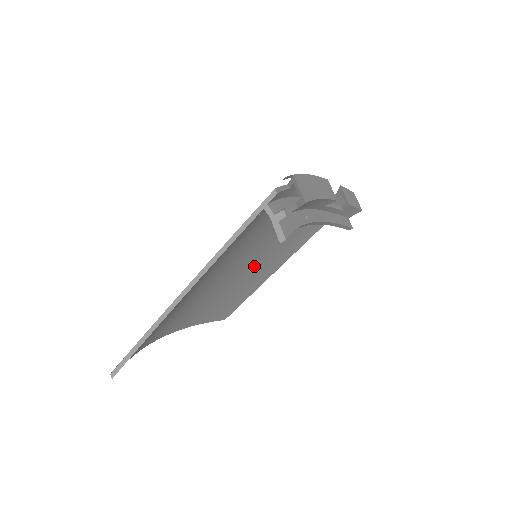
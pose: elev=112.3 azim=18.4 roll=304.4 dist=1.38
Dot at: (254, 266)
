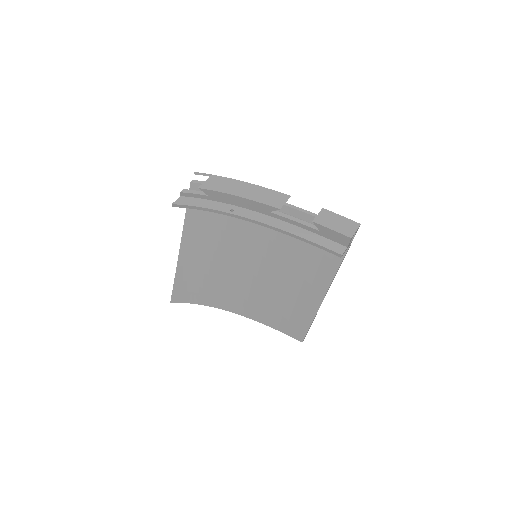
Dot at: (280, 276)
